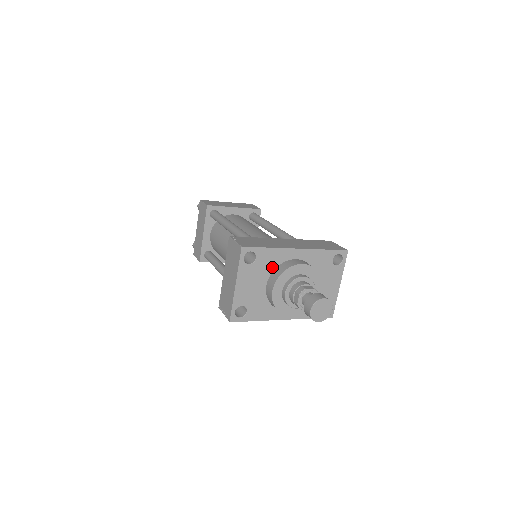
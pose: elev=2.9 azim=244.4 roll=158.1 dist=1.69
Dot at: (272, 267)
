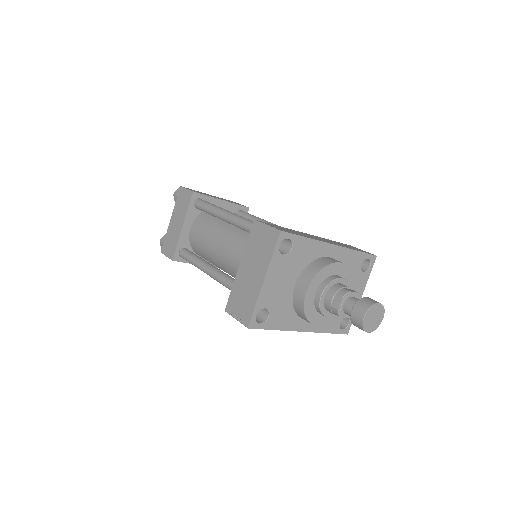
Dot at: (305, 263)
